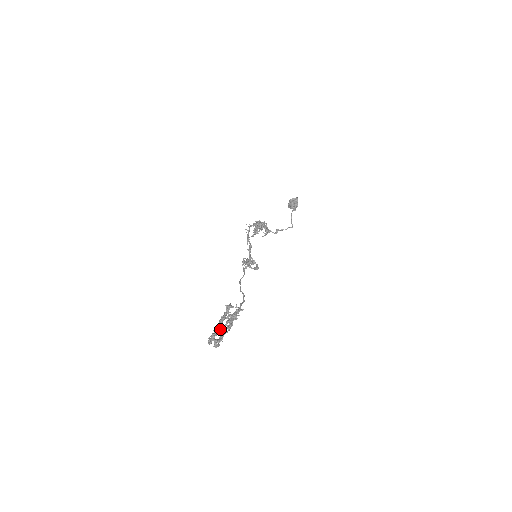
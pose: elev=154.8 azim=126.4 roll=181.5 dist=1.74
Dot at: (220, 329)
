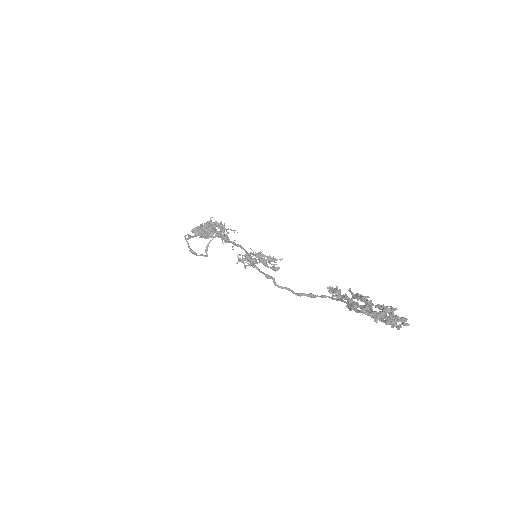
Dot at: (369, 309)
